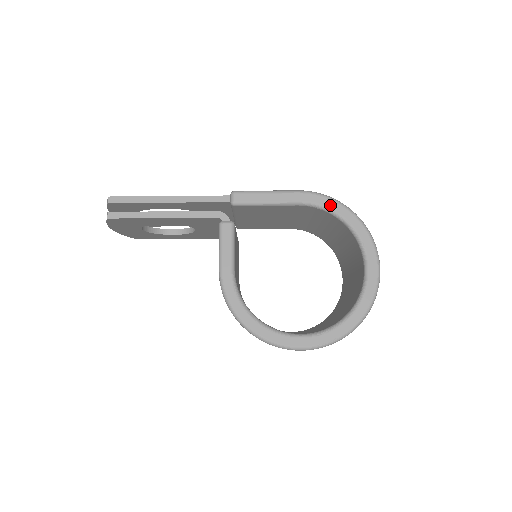
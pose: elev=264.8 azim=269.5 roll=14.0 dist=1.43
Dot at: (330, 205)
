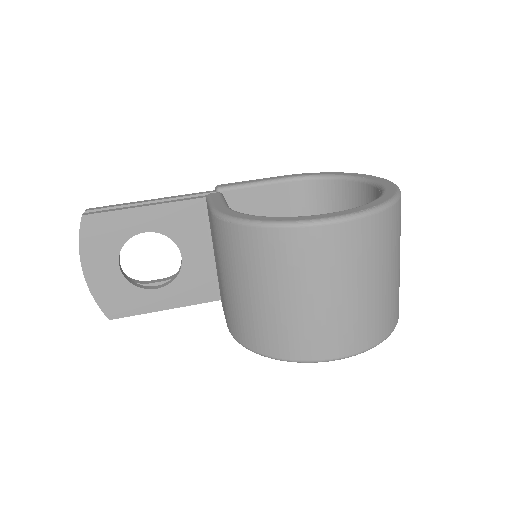
Dot at: (316, 174)
